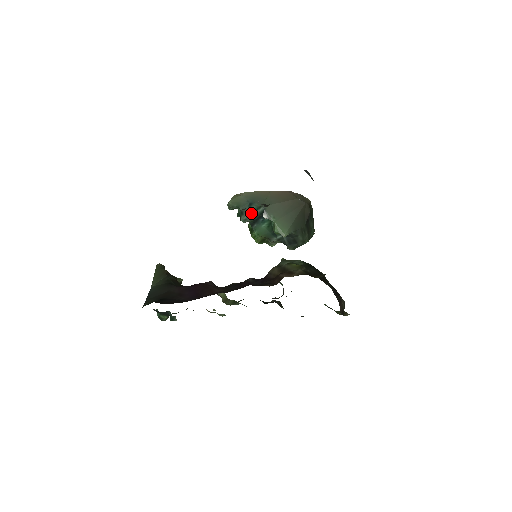
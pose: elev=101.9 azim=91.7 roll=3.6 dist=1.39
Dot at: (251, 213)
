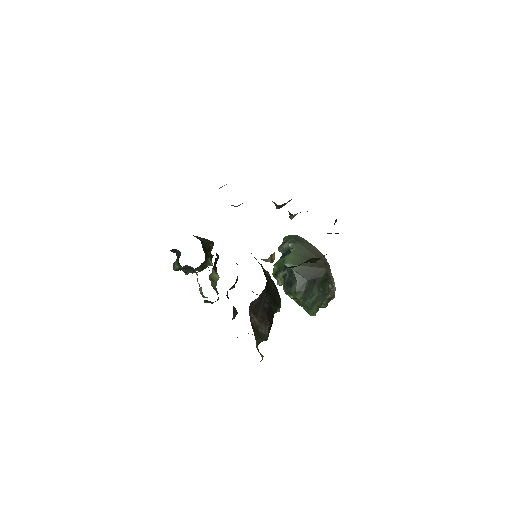
Dot at: (287, 243)
